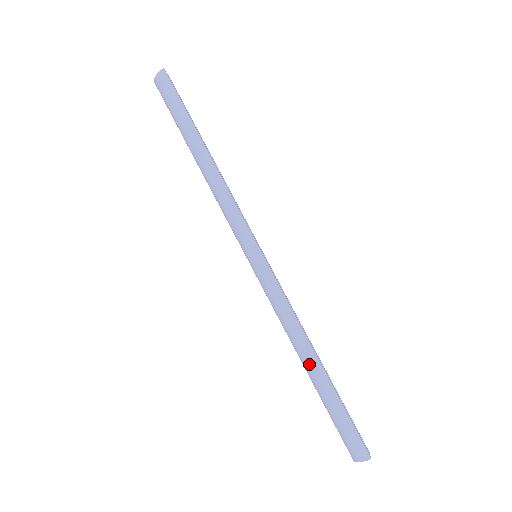
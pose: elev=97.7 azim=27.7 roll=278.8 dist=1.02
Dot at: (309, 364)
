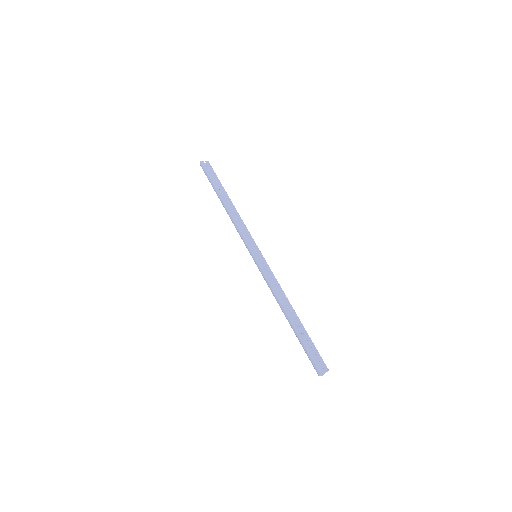
Dot at: (286, 317)
